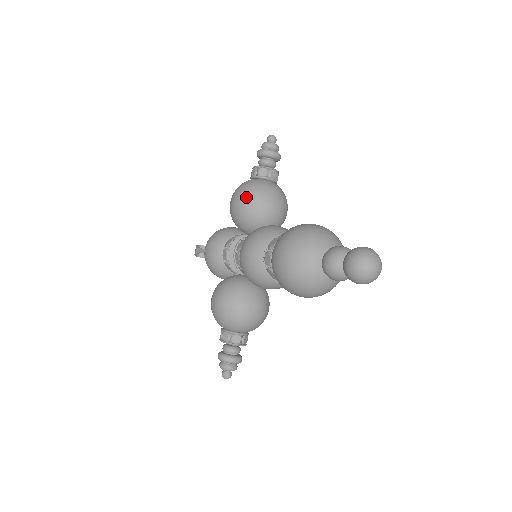
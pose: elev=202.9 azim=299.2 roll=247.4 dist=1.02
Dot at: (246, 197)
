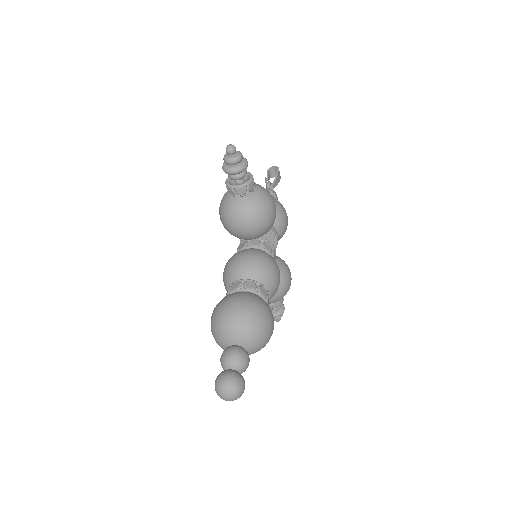
Dot at: (222, 221)
